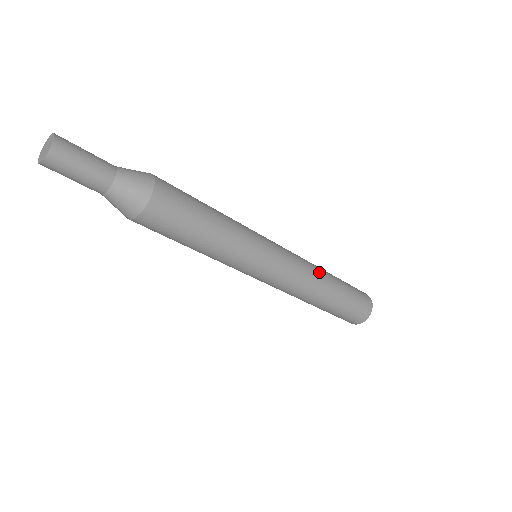
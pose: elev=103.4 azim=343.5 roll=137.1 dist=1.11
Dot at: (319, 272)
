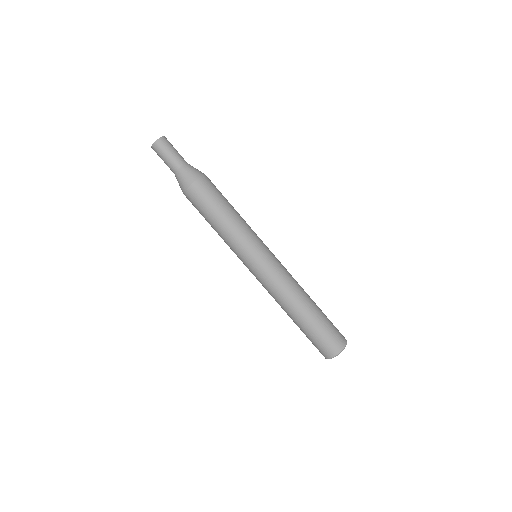
Dot at: (301, 288)
